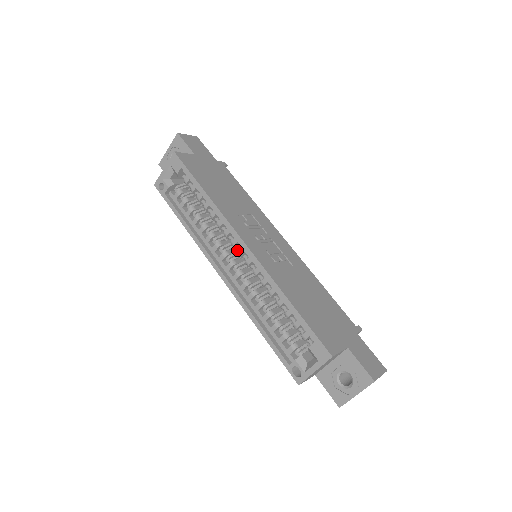
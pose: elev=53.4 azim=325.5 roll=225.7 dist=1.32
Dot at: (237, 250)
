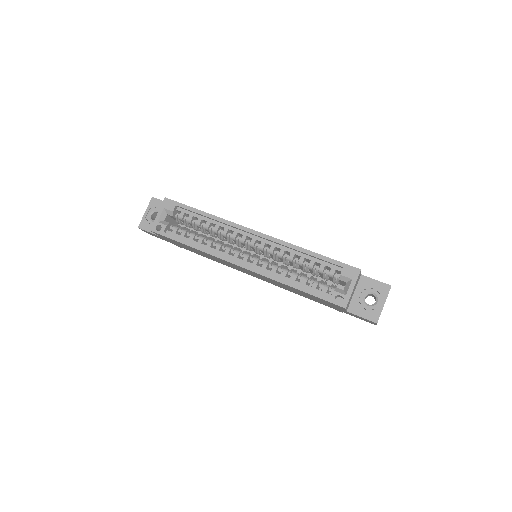
Dot at: occluded
